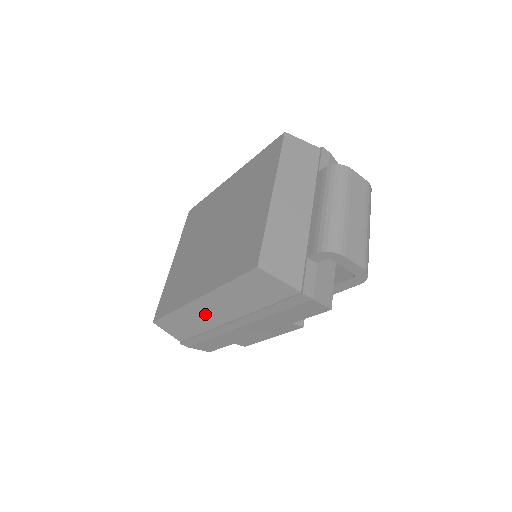
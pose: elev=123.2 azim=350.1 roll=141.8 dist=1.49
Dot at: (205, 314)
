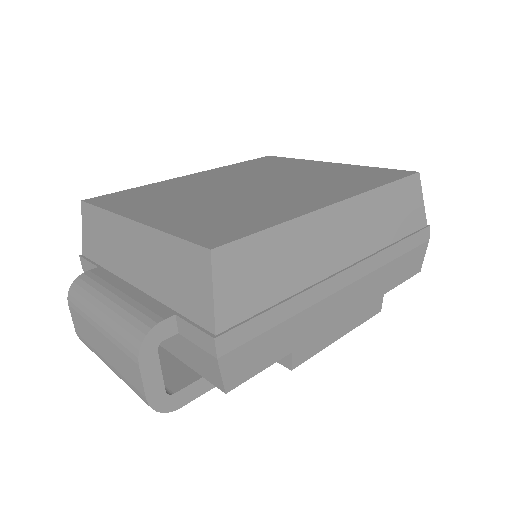
Dot at: (323, 243)
